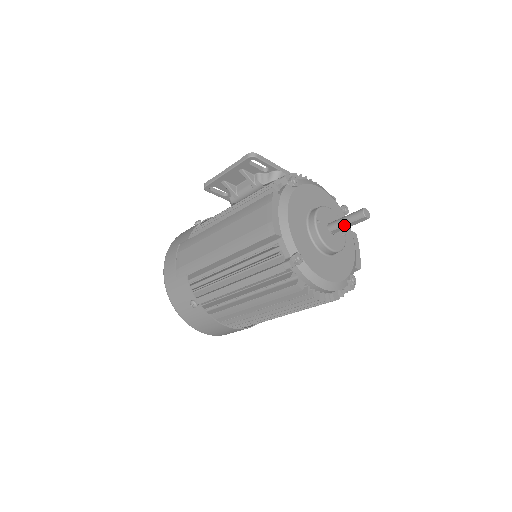
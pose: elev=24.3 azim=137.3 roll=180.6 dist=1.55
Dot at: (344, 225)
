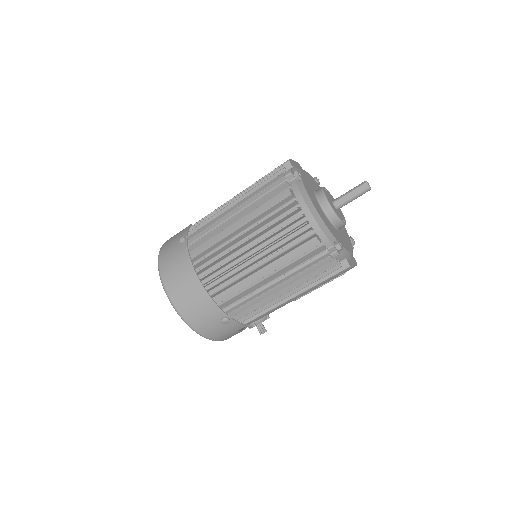
Dot at: (347, 194)
